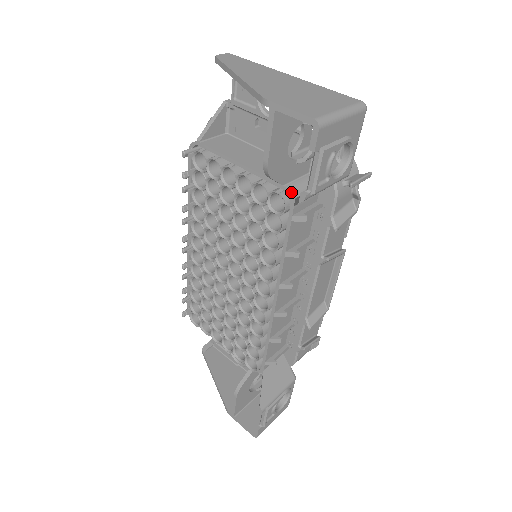
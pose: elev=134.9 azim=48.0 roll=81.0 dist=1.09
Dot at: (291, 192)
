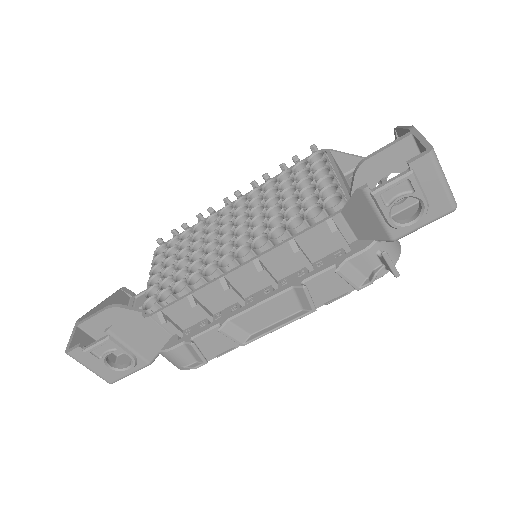
Dot at: occluded
